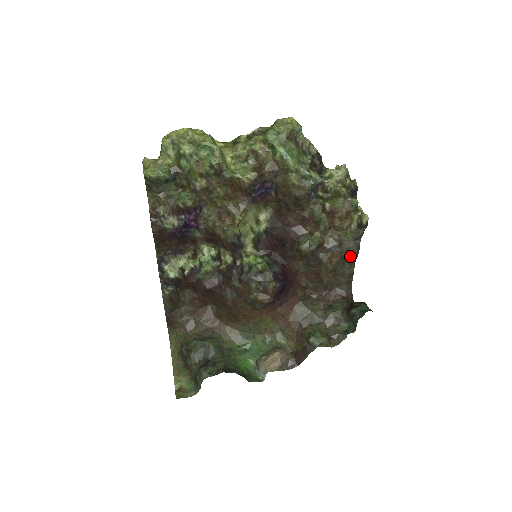
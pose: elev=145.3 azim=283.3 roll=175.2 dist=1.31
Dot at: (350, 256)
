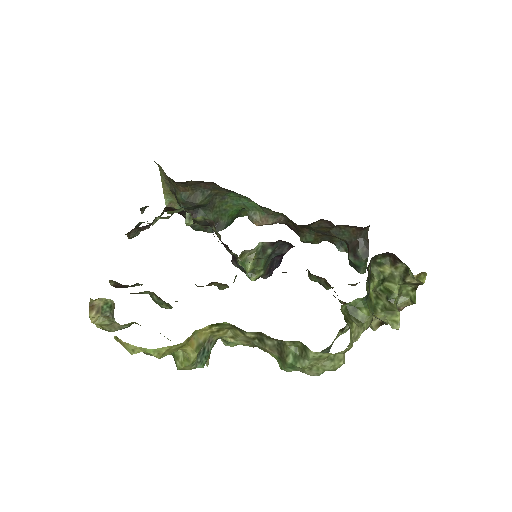
Dot at: occluded
